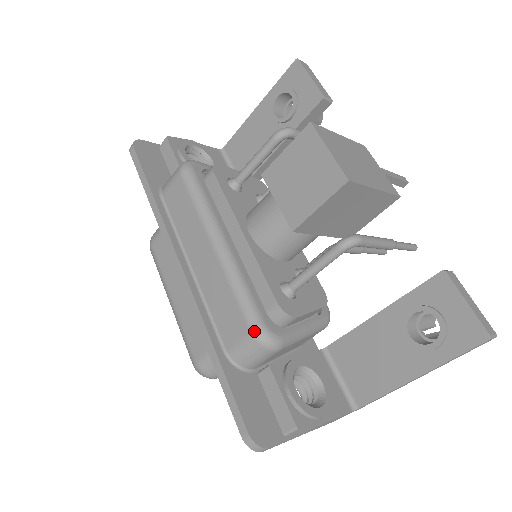
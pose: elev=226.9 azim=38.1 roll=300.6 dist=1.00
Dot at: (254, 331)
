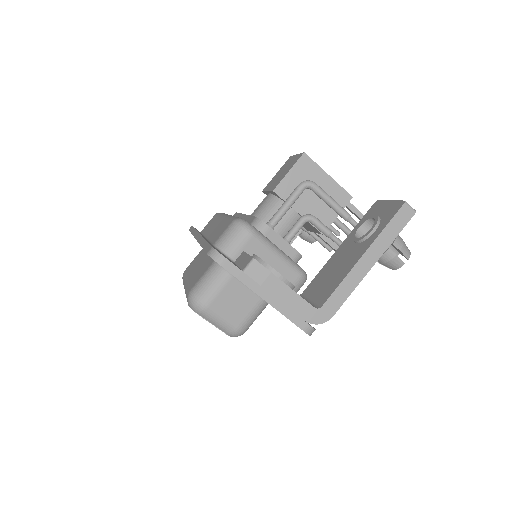
Dot at: (235, 219)
